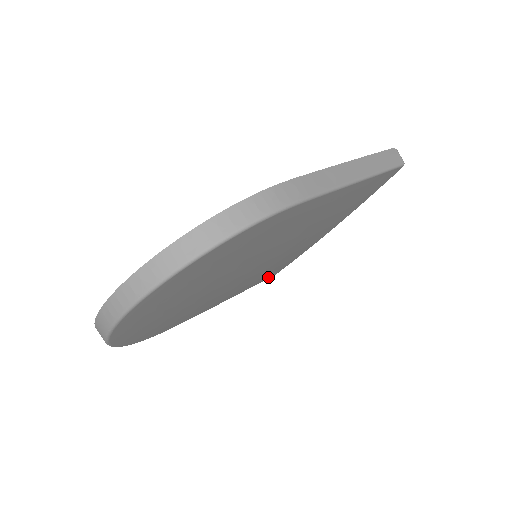
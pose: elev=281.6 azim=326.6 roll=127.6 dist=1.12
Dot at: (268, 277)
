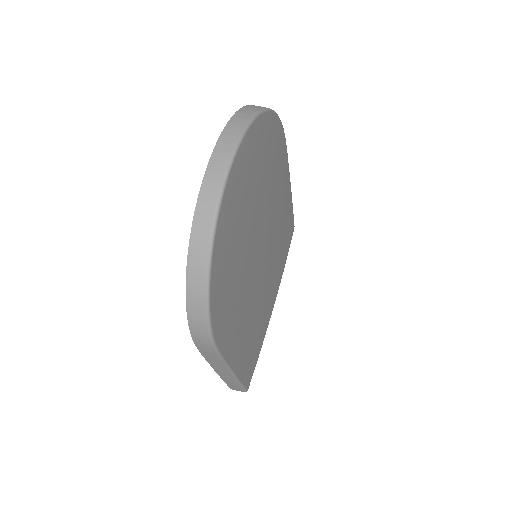
Dot at: (247, 379)
